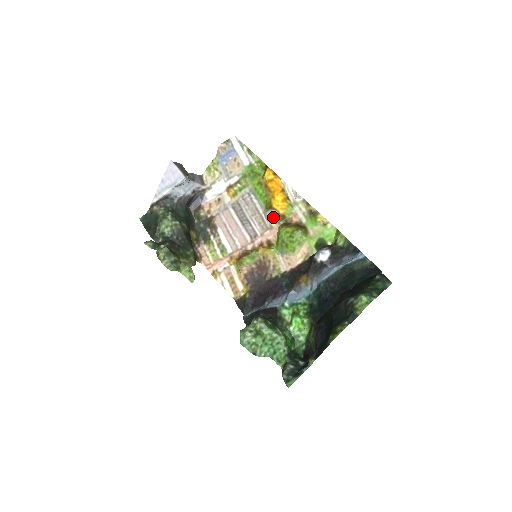
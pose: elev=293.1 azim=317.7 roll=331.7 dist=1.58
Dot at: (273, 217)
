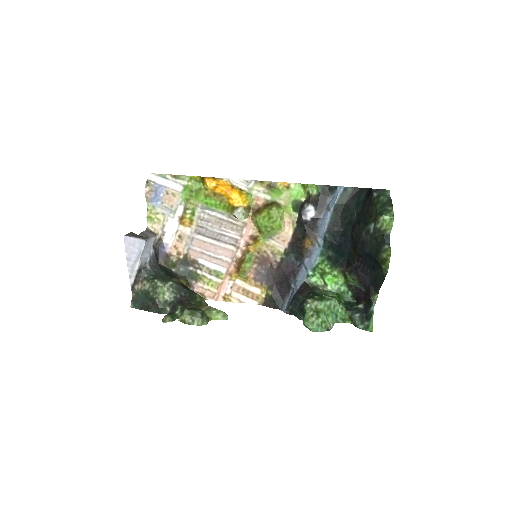
Dot at: (243, 214)
